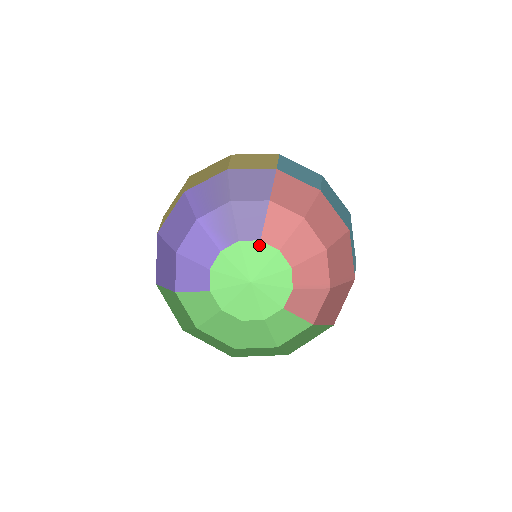
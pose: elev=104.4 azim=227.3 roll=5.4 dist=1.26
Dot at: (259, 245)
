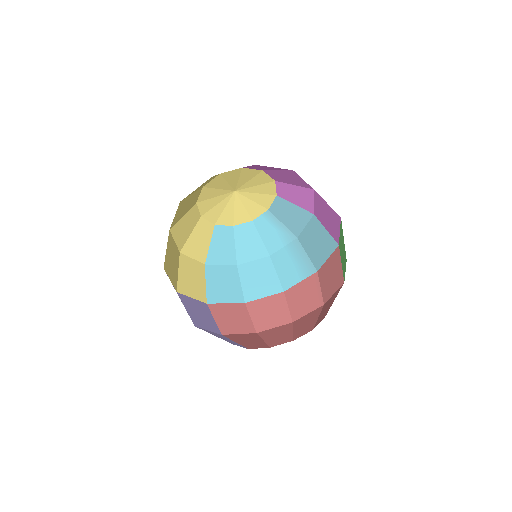
Dot at: occluded
